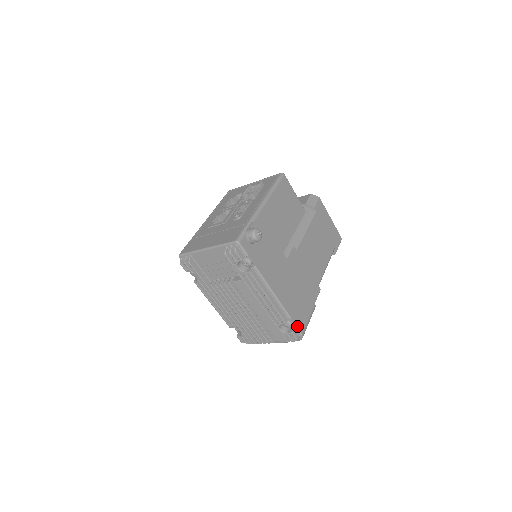
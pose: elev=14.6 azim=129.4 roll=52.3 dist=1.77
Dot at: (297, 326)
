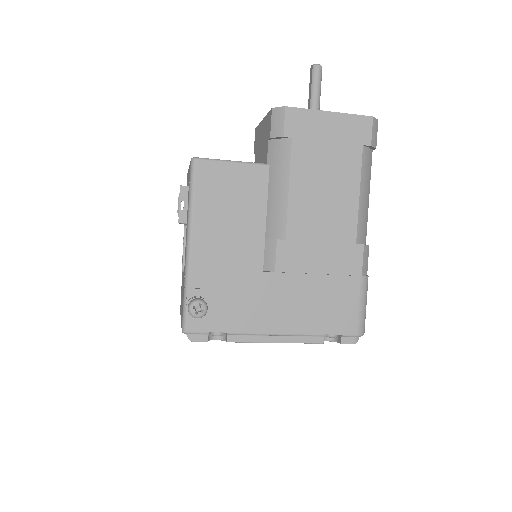
Dot at: (342, 334)
